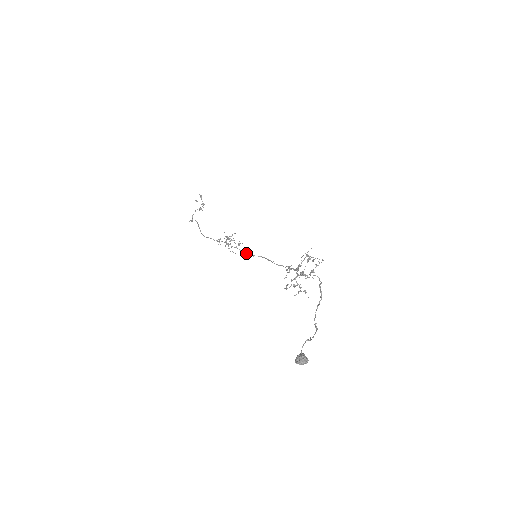
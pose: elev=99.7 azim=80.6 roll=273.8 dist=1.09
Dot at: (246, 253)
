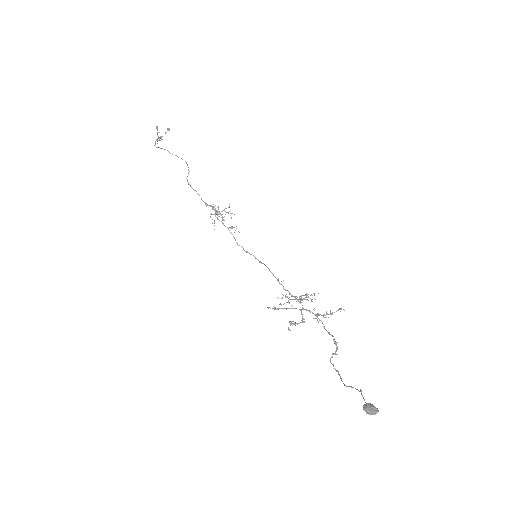
Dot at: occluded
